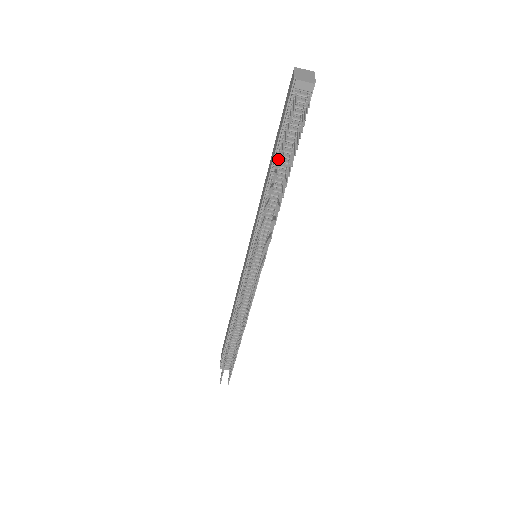
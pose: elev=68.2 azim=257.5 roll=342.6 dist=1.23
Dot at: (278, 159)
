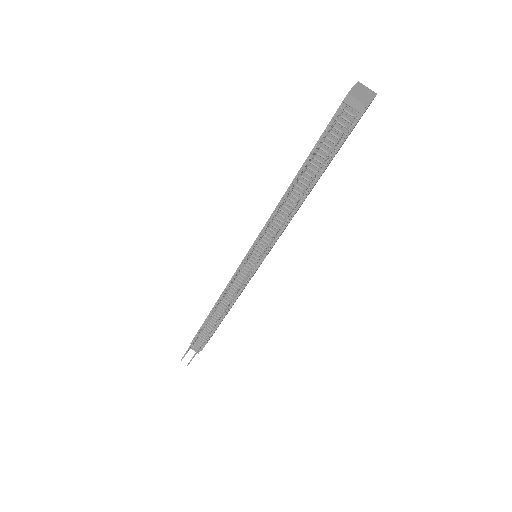
Dot at: occluded
